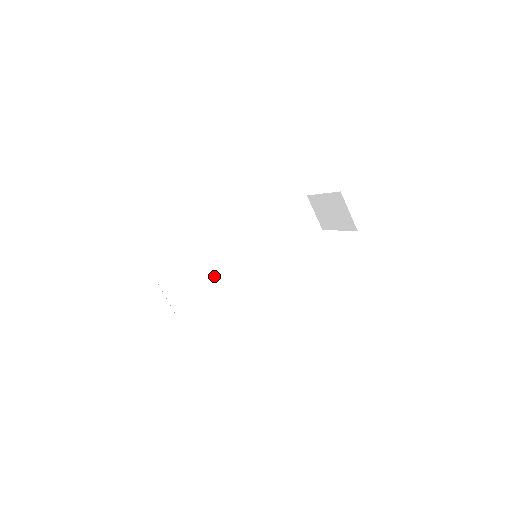
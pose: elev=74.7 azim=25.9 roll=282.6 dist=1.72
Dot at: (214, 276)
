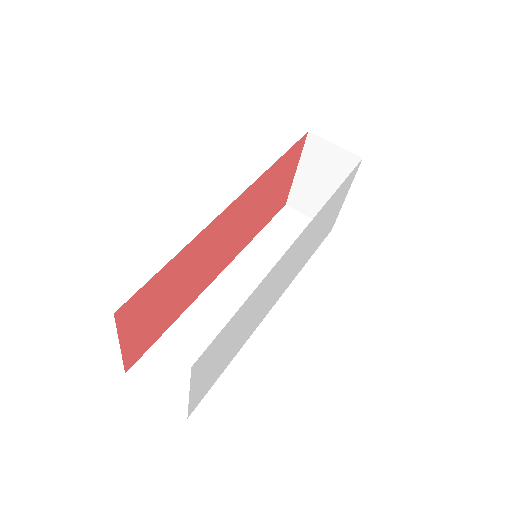
Dot at: (218, 333)
